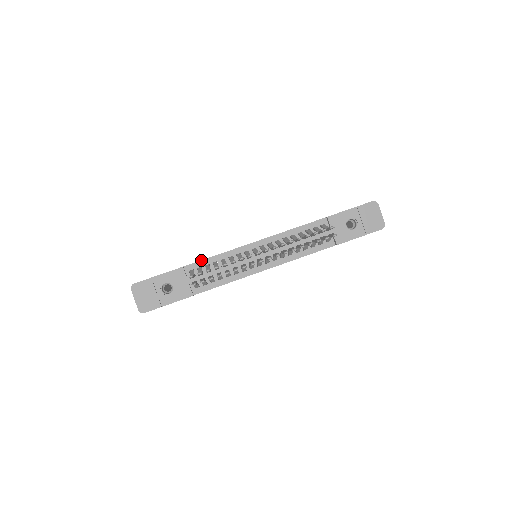
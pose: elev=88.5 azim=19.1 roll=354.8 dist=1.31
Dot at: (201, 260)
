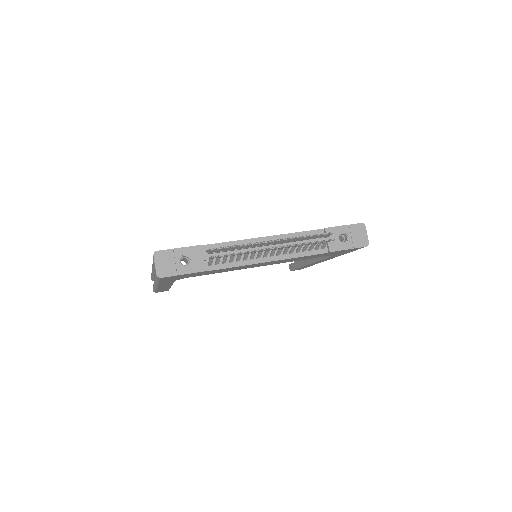
Dot at: (217, 243)
